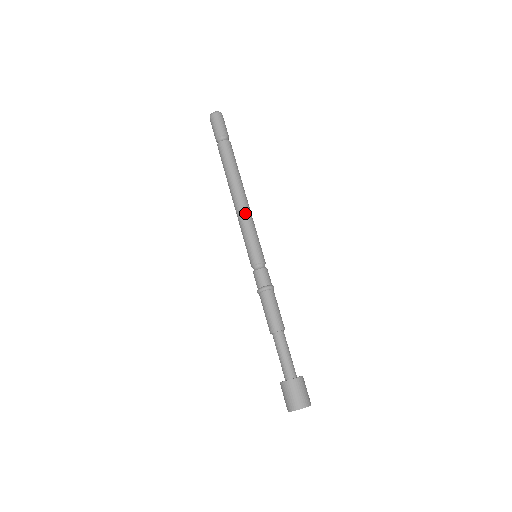
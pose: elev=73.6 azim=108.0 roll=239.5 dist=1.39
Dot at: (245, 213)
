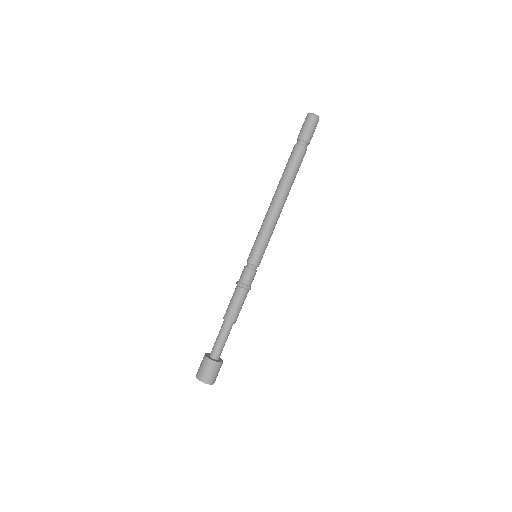
Dot at: (273, 219)
